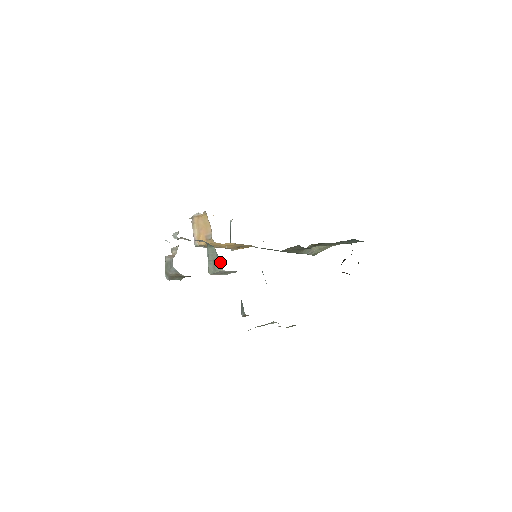
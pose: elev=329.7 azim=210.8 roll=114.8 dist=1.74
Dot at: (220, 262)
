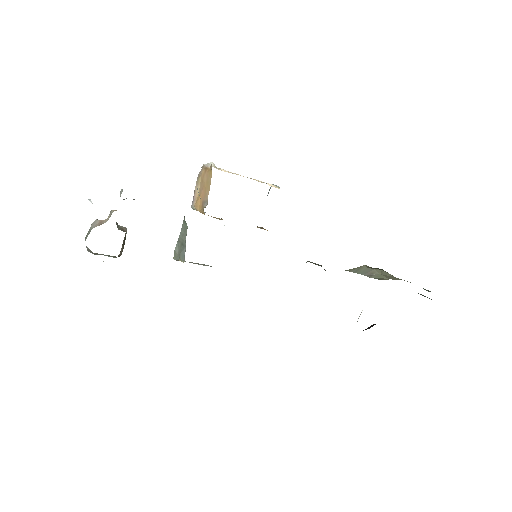
Dot at: (185, 250)
